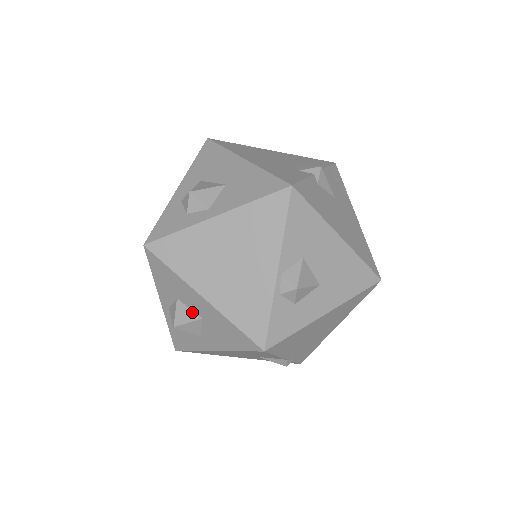
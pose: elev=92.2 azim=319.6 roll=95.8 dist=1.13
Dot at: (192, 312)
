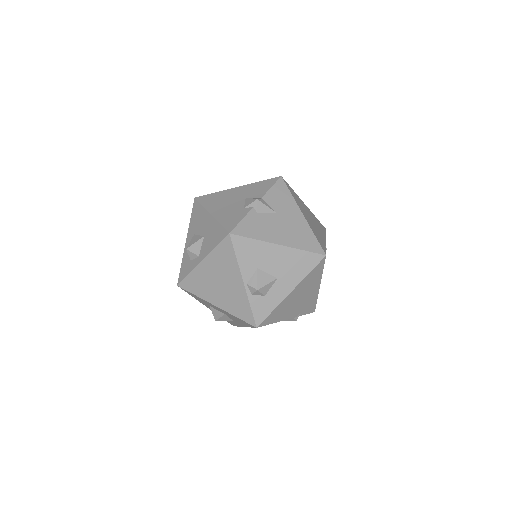
Dot at: (219, 312)
